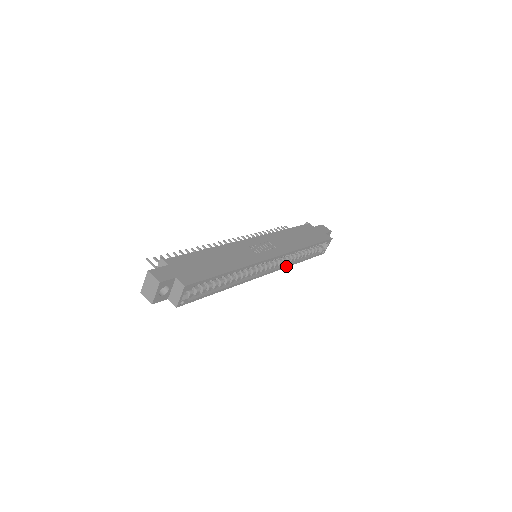
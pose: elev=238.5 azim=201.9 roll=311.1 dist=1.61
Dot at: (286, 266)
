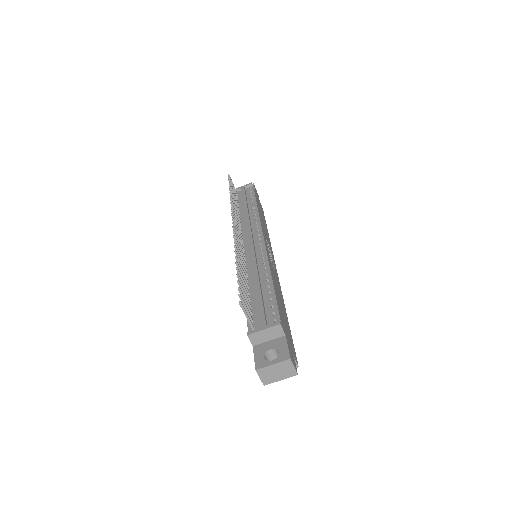
Dot at: occluded
